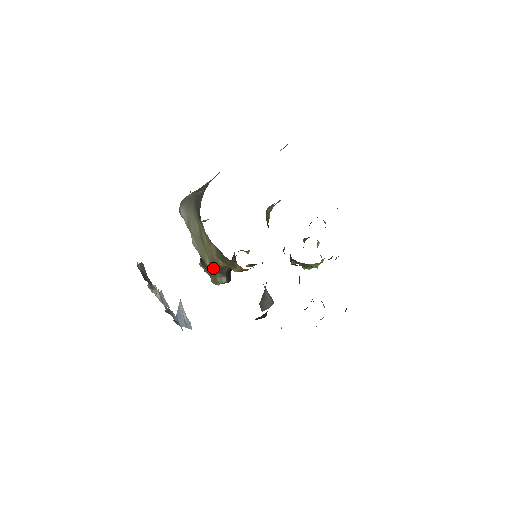
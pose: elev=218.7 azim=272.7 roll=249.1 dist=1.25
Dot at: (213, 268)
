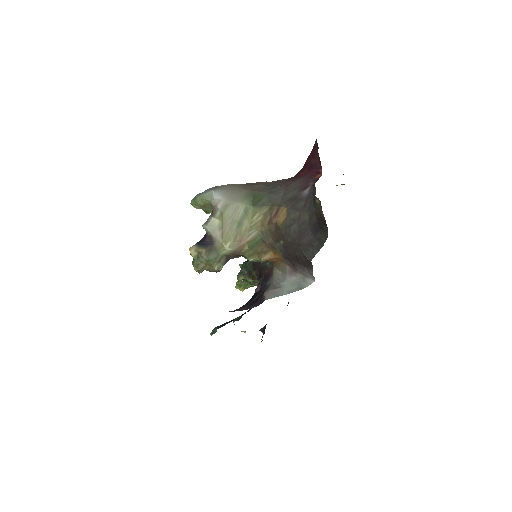
Dot at: (229, 252)
